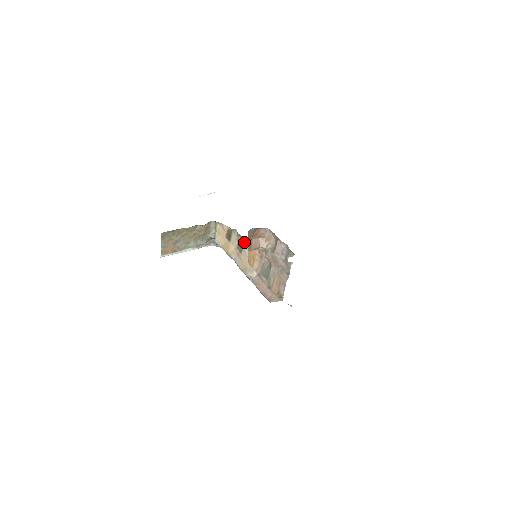
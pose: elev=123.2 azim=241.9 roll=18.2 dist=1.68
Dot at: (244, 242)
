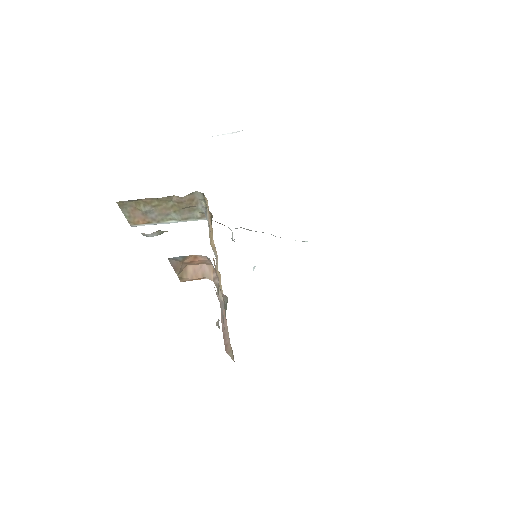
Dot at: occluded
